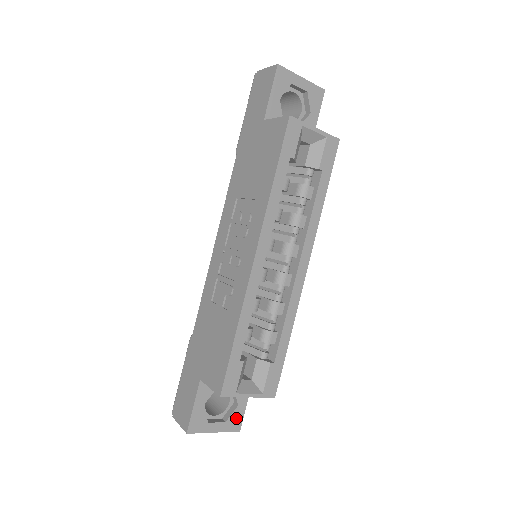
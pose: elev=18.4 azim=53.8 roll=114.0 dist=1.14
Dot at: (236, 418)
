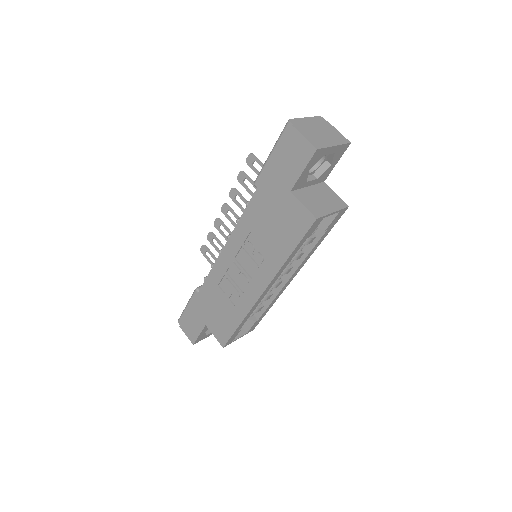
Dot at: occluded
